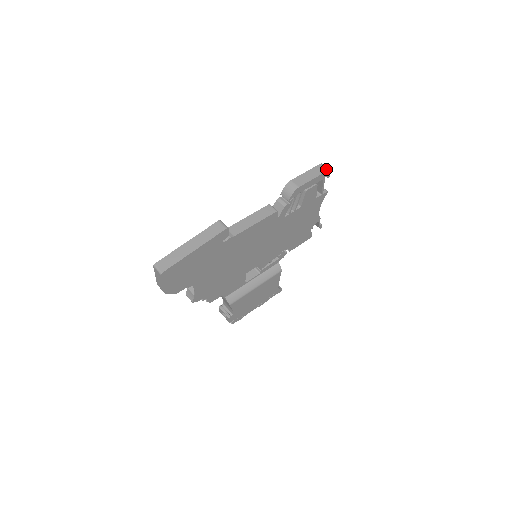
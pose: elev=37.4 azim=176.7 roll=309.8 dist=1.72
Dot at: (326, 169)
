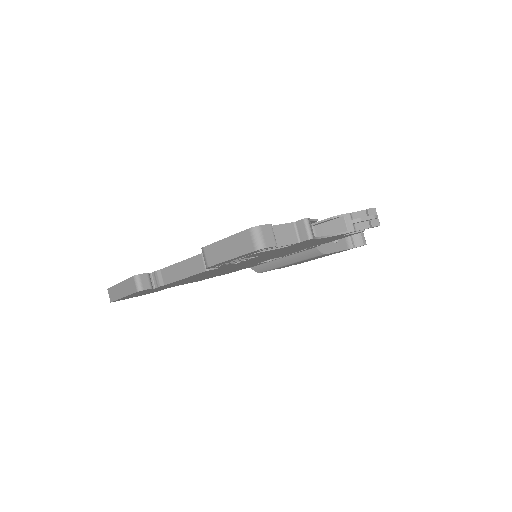
Dot at: (252, 247)
